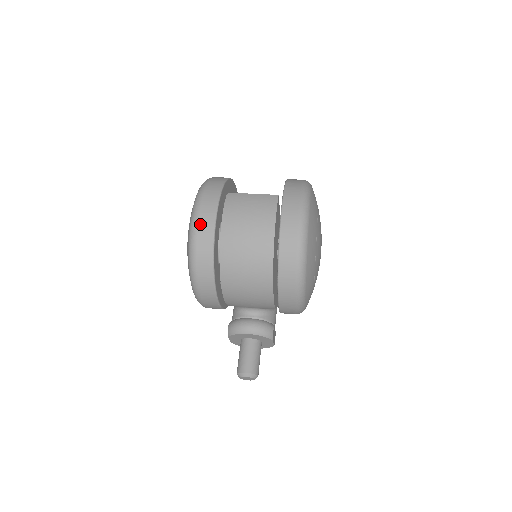
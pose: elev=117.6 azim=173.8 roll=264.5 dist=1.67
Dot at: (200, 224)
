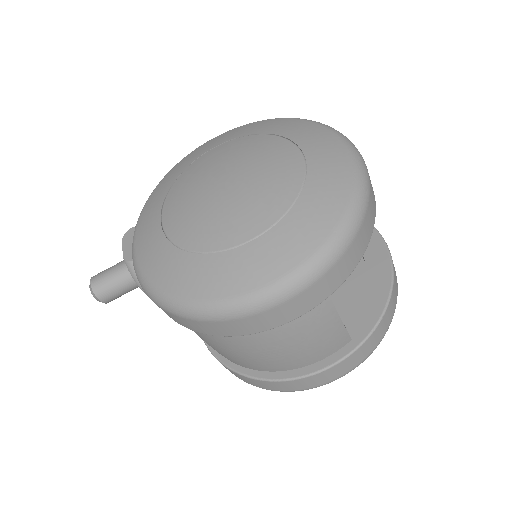
Dot at: (246, 320)
